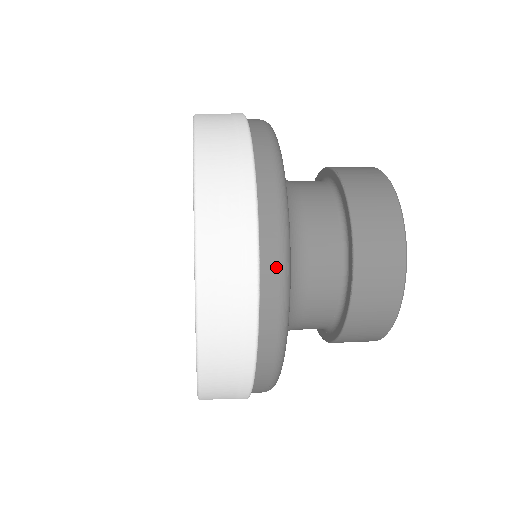
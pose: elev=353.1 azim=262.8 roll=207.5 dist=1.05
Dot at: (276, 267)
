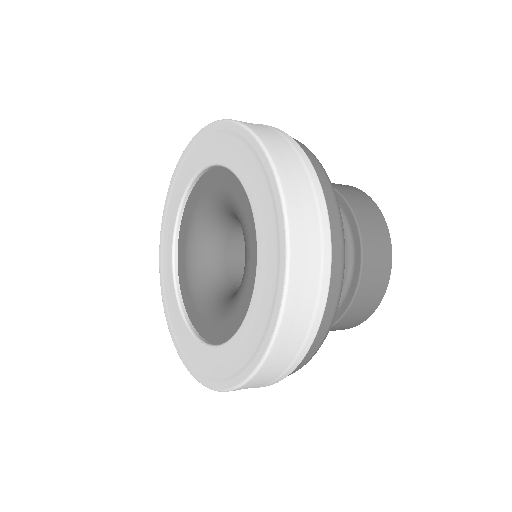
Dot at: (308, 359)
